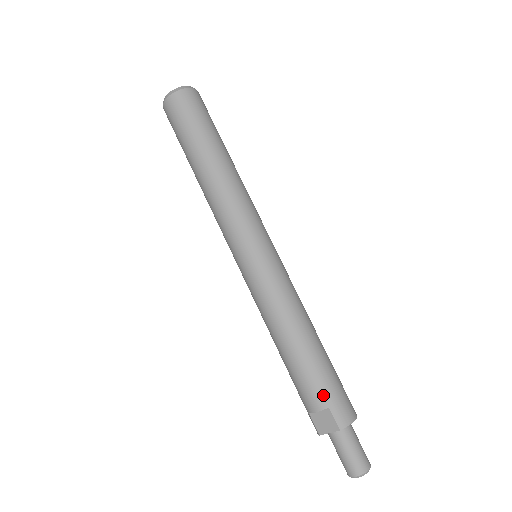
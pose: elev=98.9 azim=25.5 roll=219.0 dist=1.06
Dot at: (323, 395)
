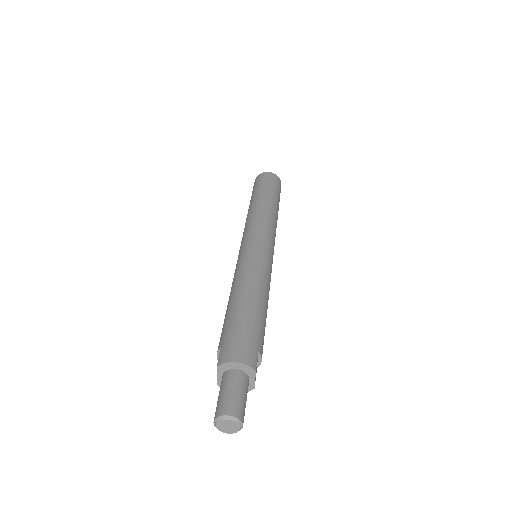
Dot at: (223, 337)
